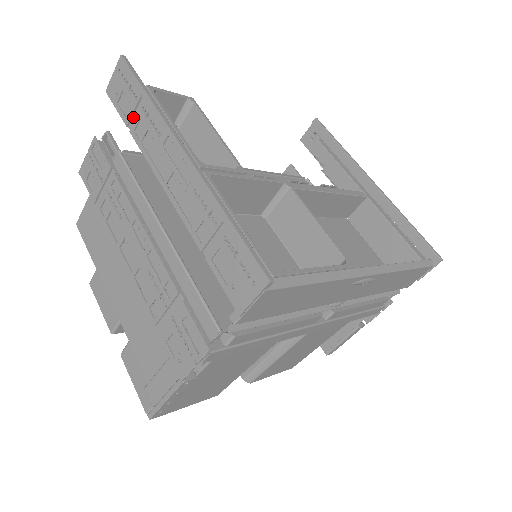
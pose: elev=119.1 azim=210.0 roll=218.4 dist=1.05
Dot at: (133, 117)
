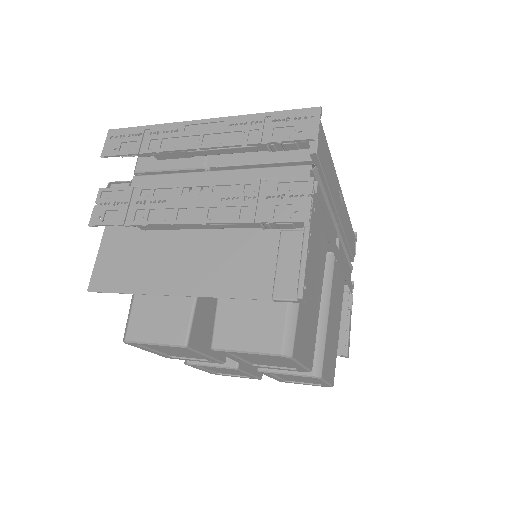
Dot at: (141, 146)
